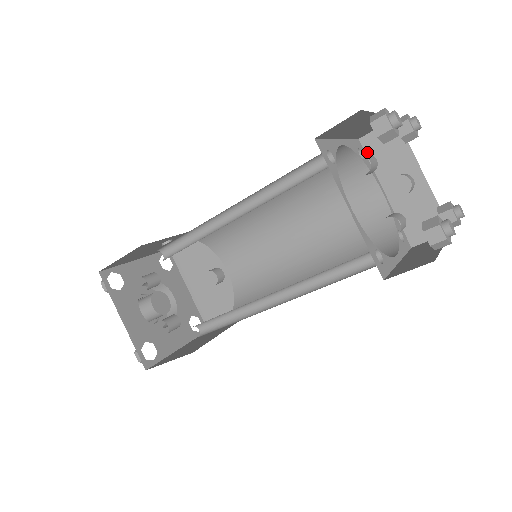
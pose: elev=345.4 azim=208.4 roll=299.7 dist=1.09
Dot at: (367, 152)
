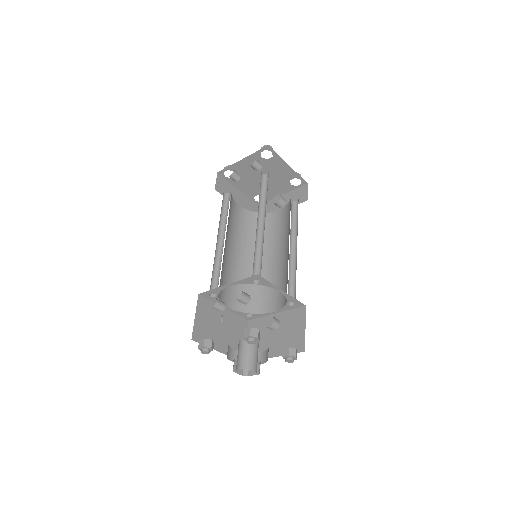
Dot at: occluded
